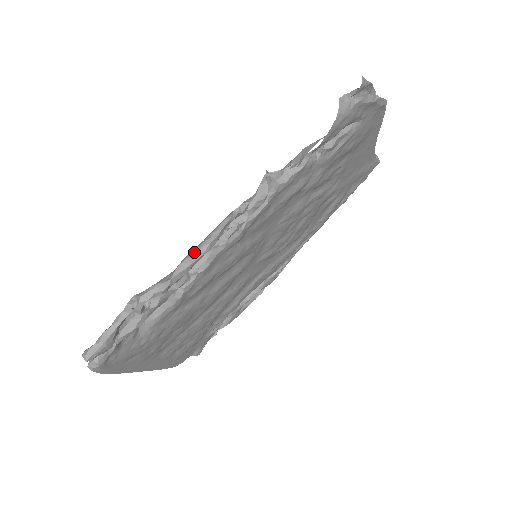
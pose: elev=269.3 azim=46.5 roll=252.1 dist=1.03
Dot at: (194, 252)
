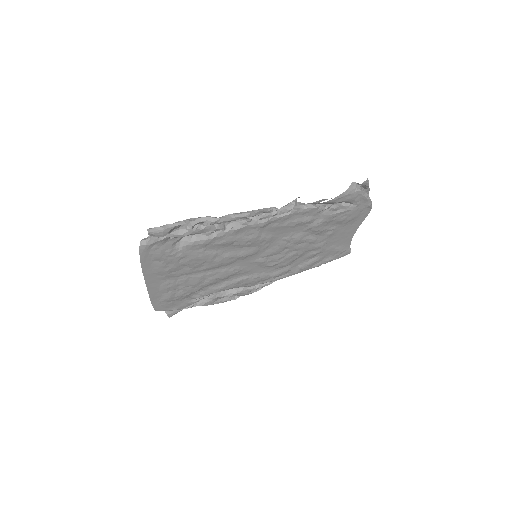
Dot at: (240, 213)
